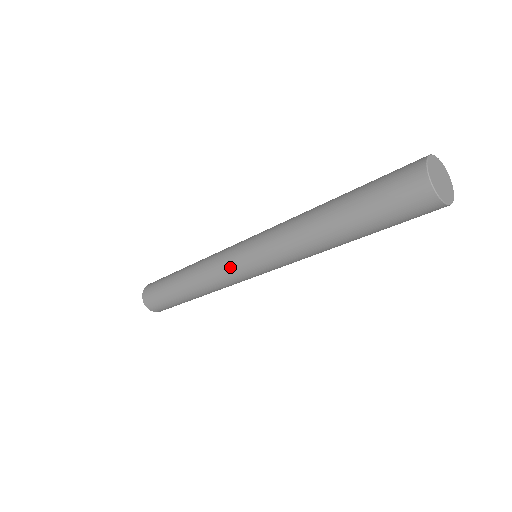
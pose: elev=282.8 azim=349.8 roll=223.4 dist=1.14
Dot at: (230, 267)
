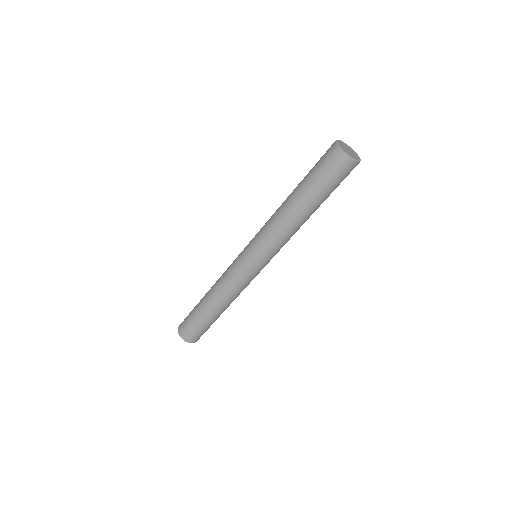
Dot at: (238, 264)
